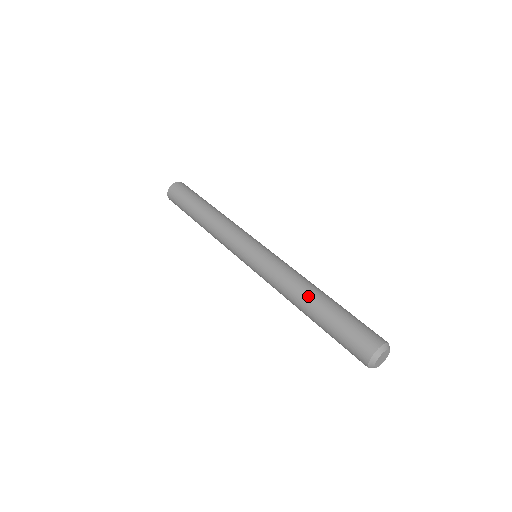
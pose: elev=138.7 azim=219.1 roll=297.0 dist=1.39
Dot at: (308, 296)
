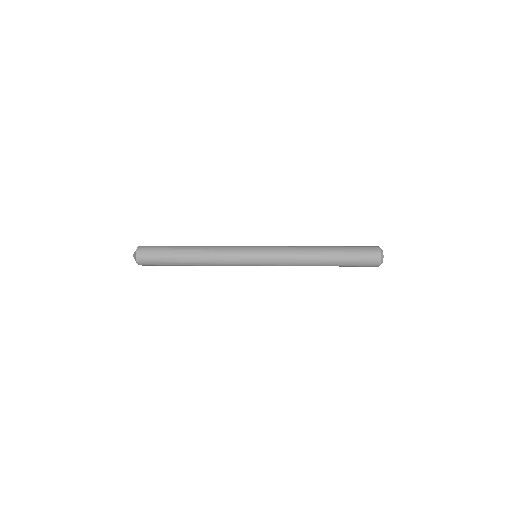
Dot at: (319, 246)
